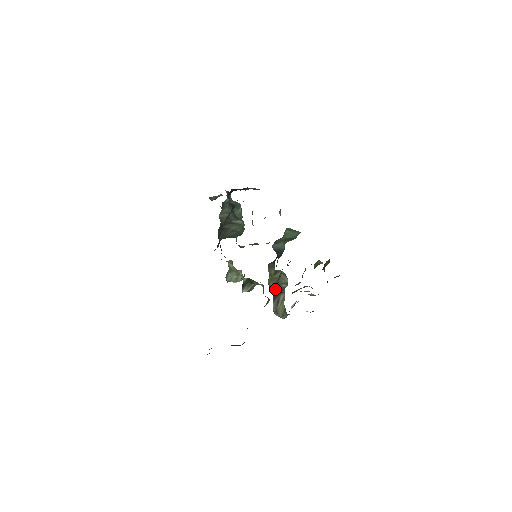
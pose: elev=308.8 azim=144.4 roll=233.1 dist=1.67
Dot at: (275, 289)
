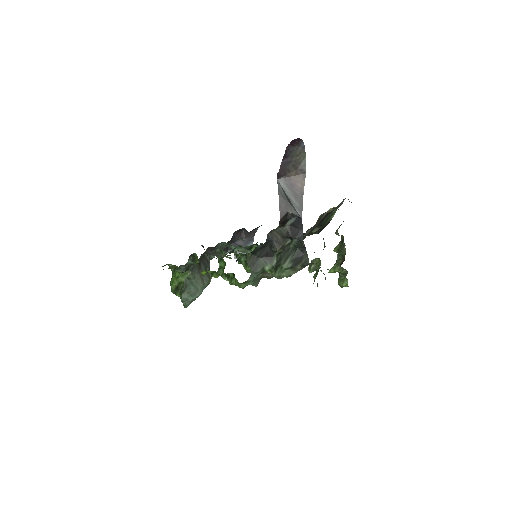
Dot at: (306, 233)
